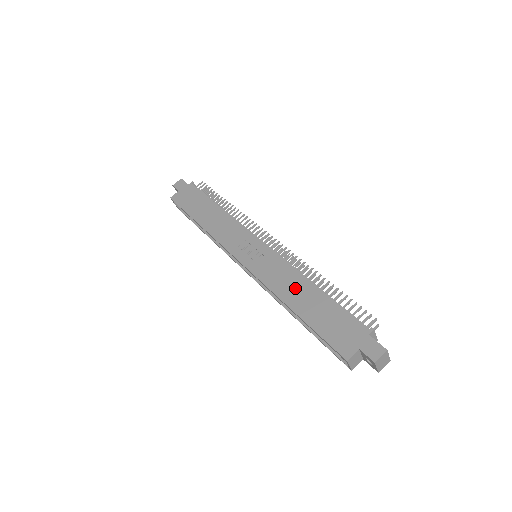
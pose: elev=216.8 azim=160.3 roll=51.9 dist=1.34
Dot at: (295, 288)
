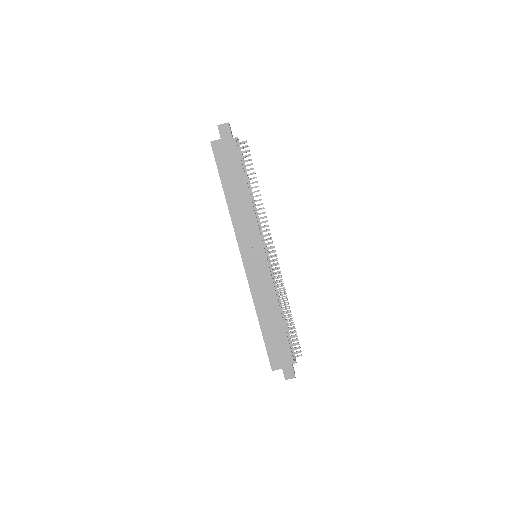
Dot at: (269, 309)
